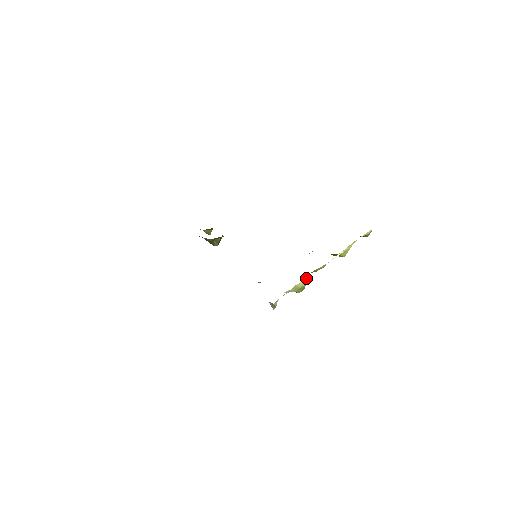
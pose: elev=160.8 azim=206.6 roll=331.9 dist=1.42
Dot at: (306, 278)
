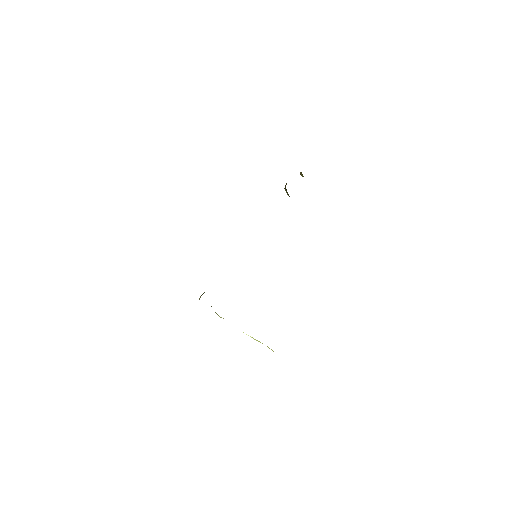
Dot at: occluded
